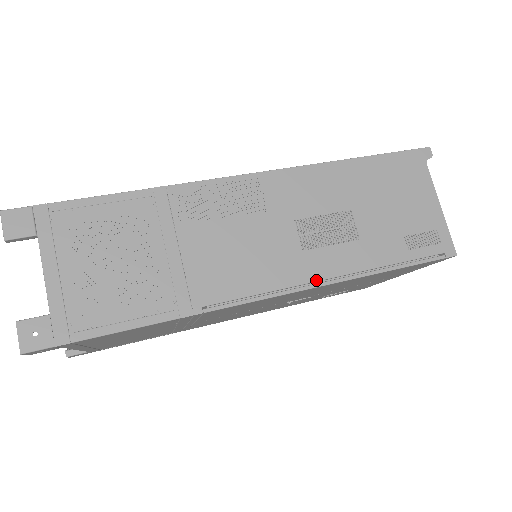
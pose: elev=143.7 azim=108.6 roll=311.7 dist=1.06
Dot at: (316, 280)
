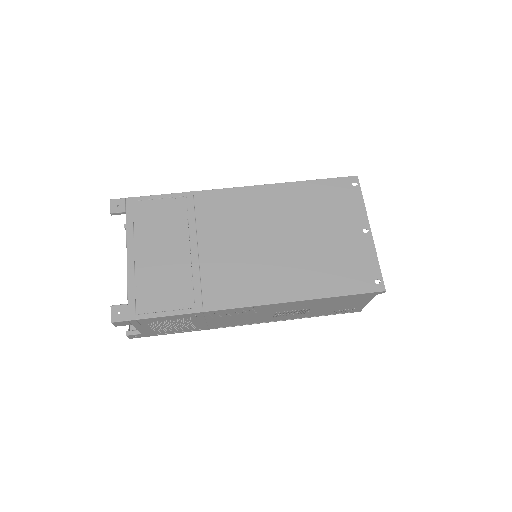
Dot at: (275, 321)
